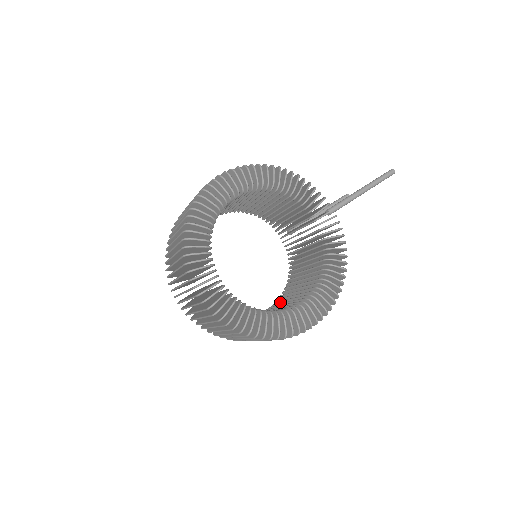
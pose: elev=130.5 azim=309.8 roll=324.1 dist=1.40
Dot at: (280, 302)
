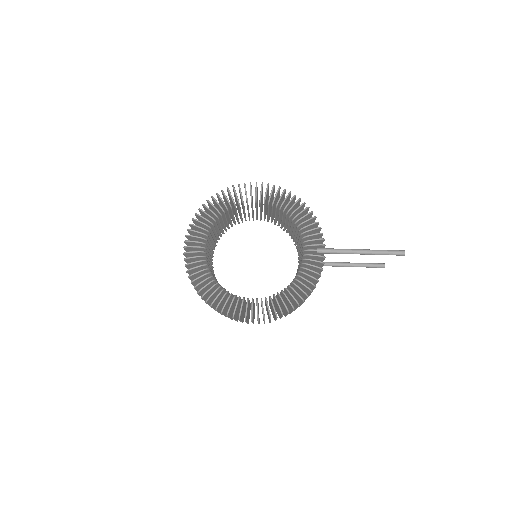
Dot at: occluded
